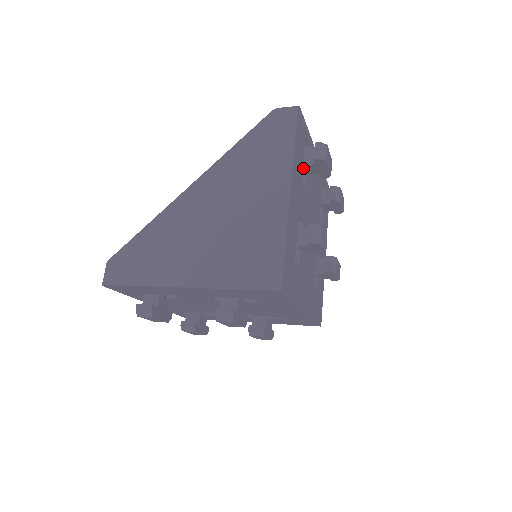
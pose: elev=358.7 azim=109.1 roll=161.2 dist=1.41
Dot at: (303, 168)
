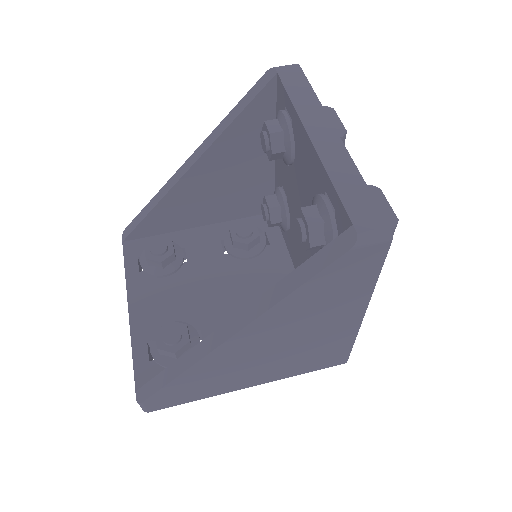
Dot at: occluded
